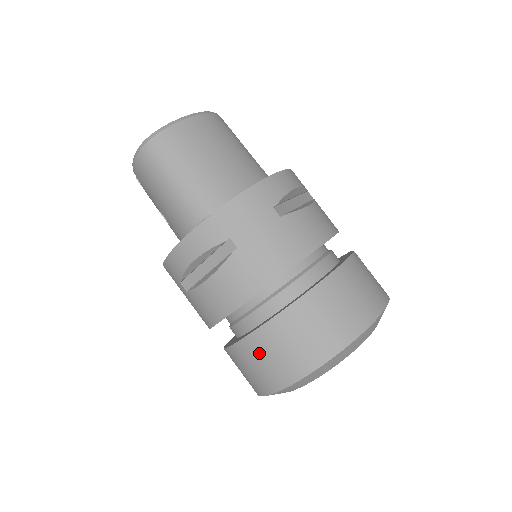
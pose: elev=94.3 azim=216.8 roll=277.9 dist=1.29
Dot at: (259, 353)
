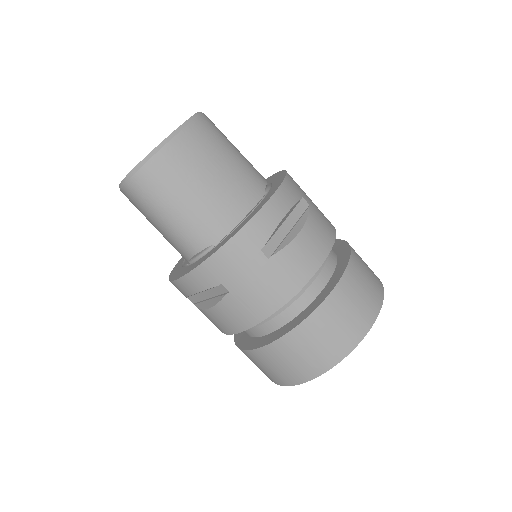
Dot at: (260, 362)
